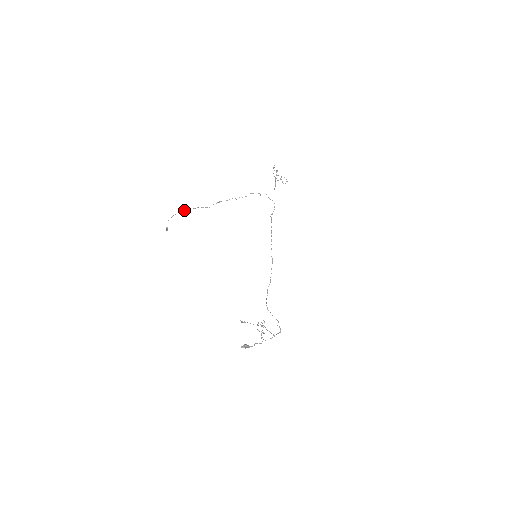
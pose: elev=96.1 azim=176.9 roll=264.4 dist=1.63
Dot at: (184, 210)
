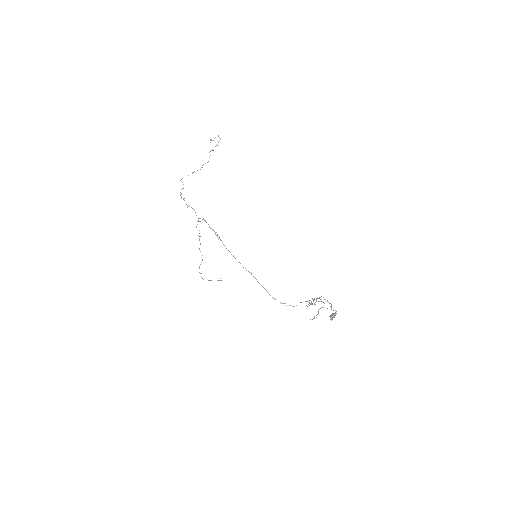
Dot at: occluded
